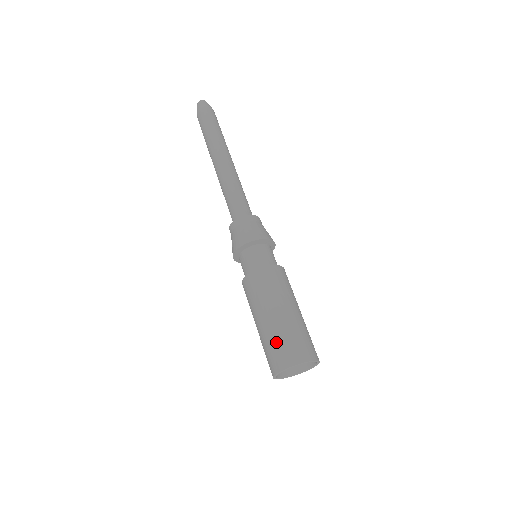
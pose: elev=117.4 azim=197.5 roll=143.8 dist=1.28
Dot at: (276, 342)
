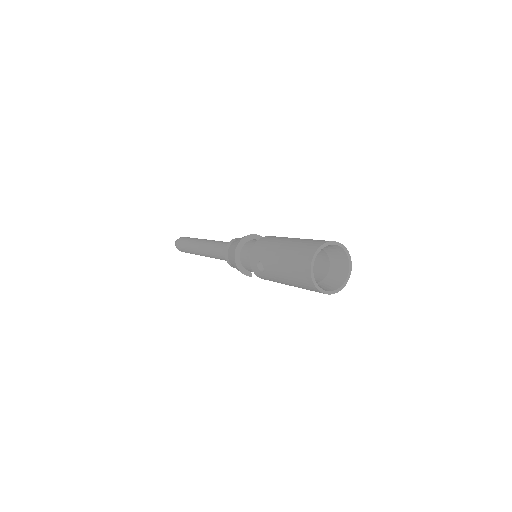
Dot at: (309, 240)
